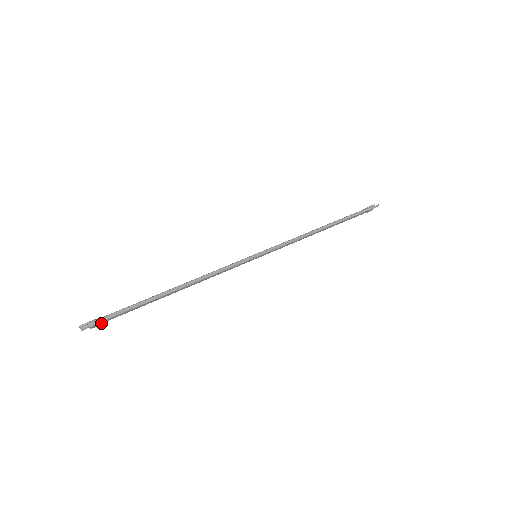
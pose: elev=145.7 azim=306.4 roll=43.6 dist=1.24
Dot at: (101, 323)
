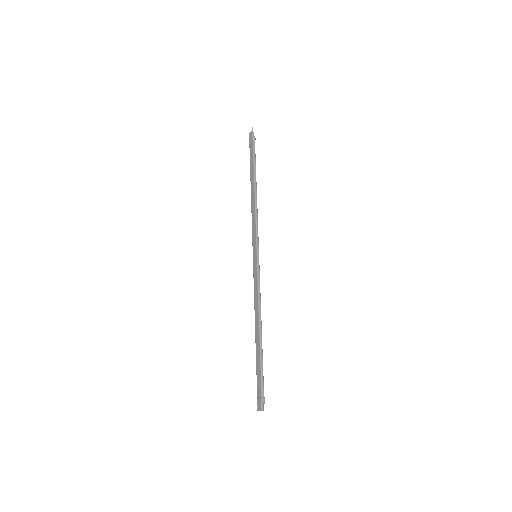
Dot at: (263, 395)
